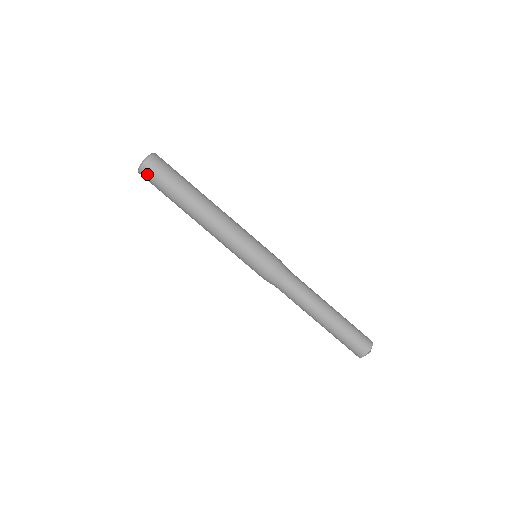
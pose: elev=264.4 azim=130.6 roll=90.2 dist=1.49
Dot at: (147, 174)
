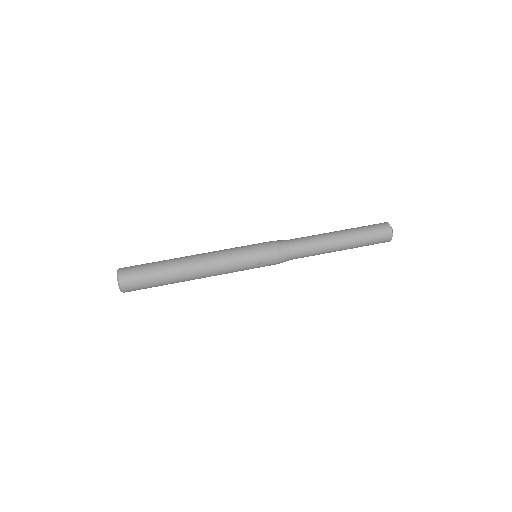
Dot at: (127, 274)
